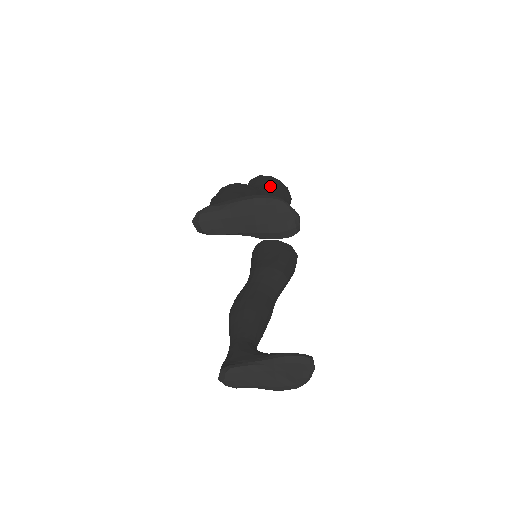
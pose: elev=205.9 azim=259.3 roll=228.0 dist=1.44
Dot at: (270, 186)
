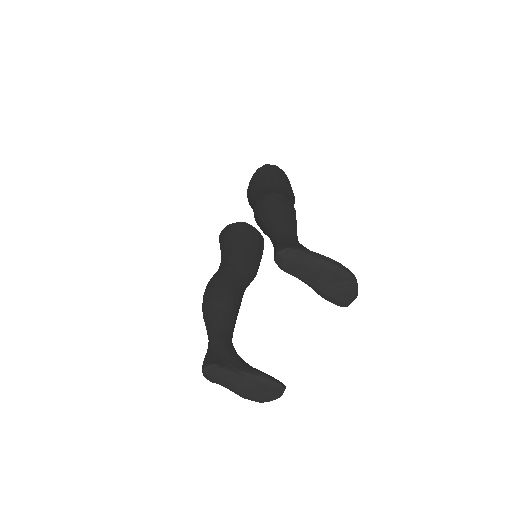
Dot at: (290, 192)
